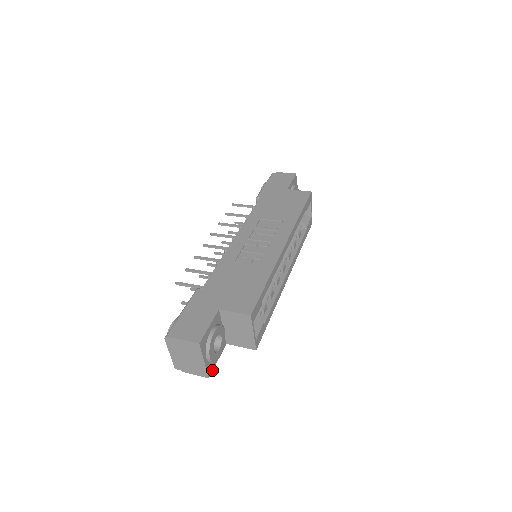
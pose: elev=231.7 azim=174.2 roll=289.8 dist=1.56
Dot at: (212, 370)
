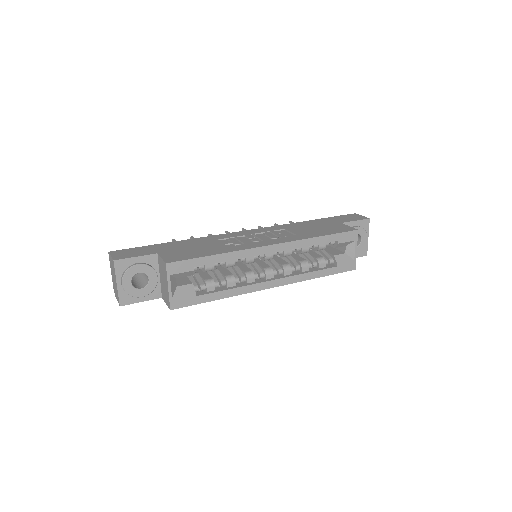
Dot at: (129, 303)
